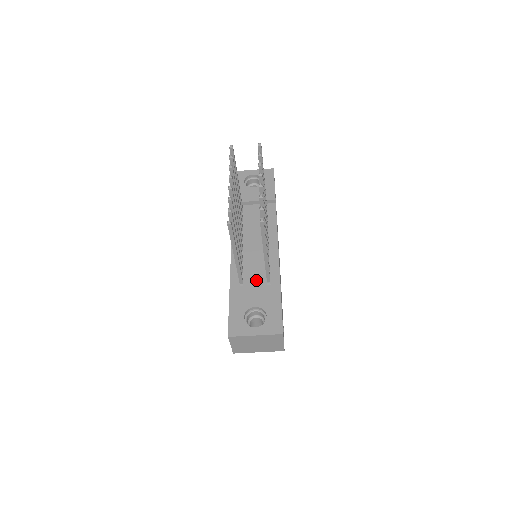
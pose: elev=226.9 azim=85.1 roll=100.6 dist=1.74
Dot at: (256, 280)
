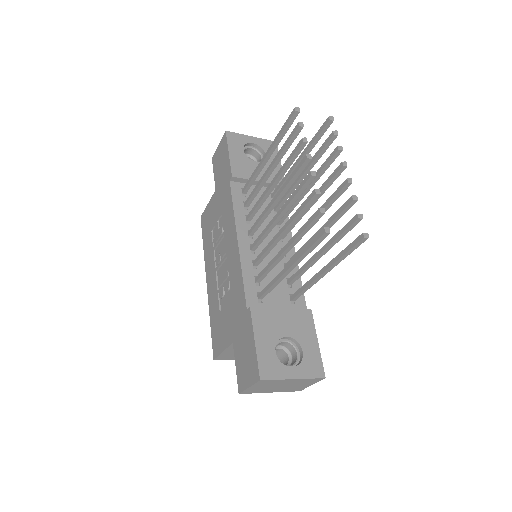
Dot at: (277, 296)
